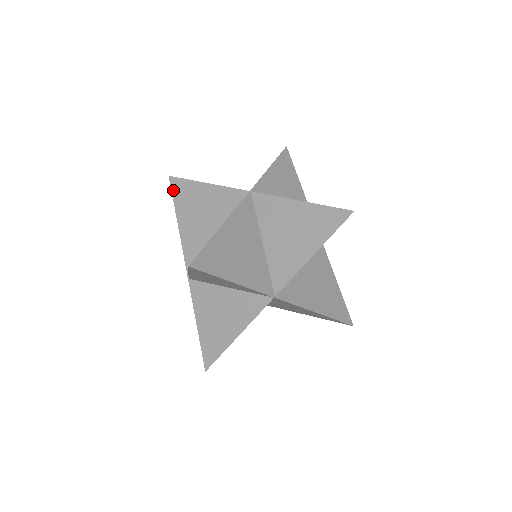
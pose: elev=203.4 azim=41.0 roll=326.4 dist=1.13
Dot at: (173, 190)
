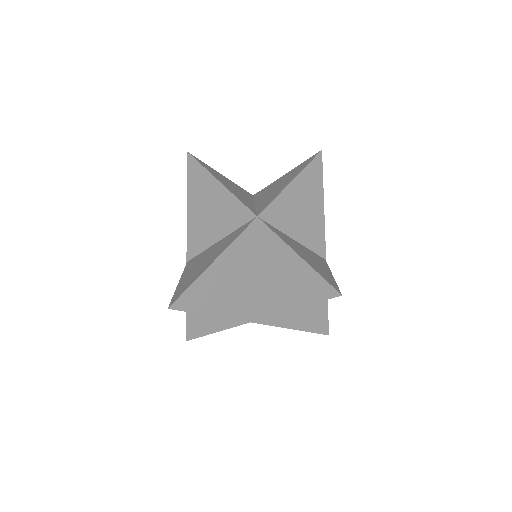
Dot at: (189, 170)
